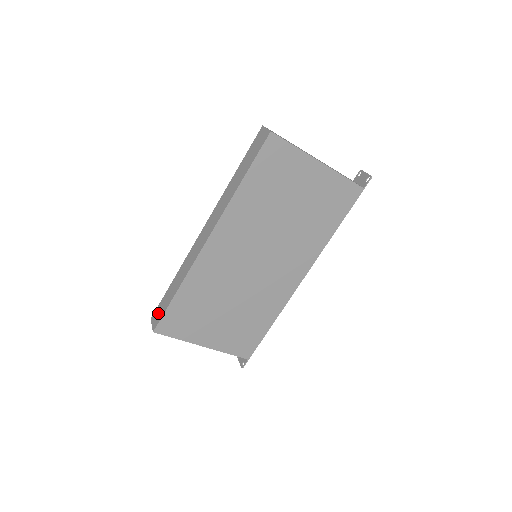
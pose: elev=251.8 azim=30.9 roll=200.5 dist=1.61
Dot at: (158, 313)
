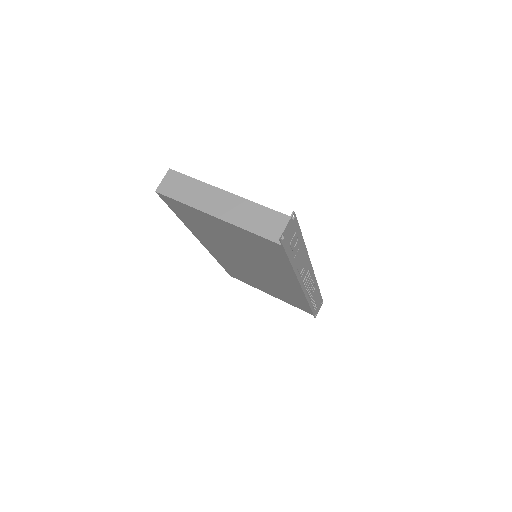
Dot at: occluded
